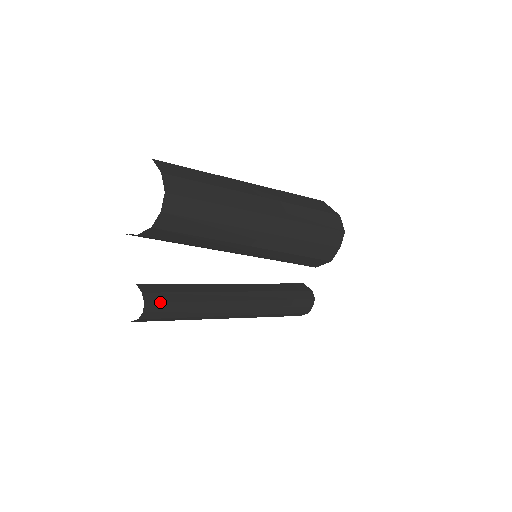
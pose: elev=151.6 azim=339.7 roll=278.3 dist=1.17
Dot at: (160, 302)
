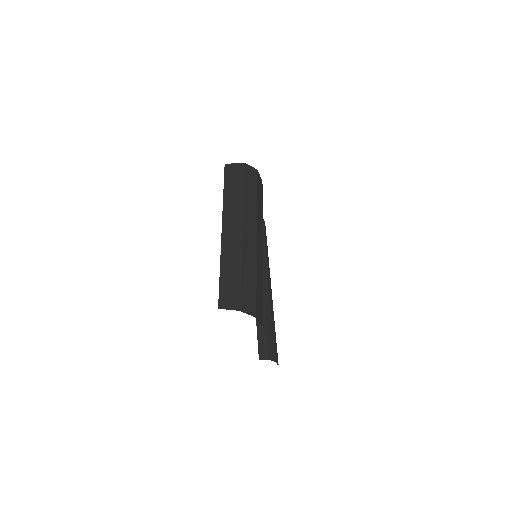
Dot at: (274, 350)
